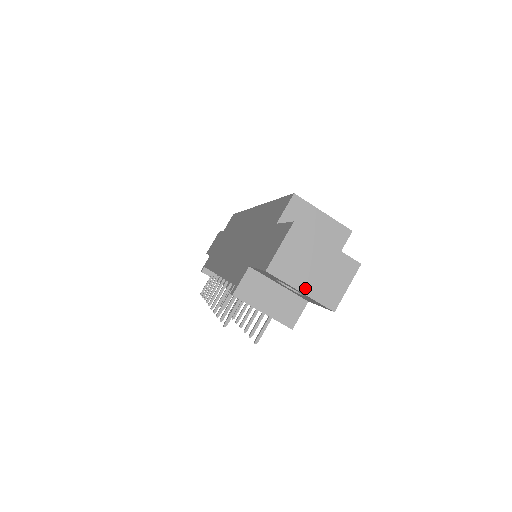
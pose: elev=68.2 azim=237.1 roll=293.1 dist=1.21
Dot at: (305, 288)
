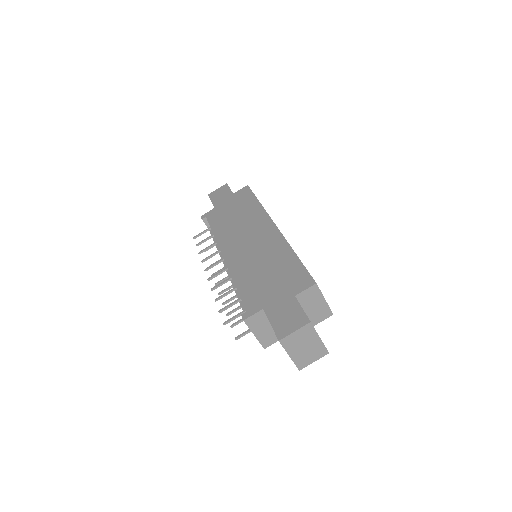
Dot at: (293, 355)
